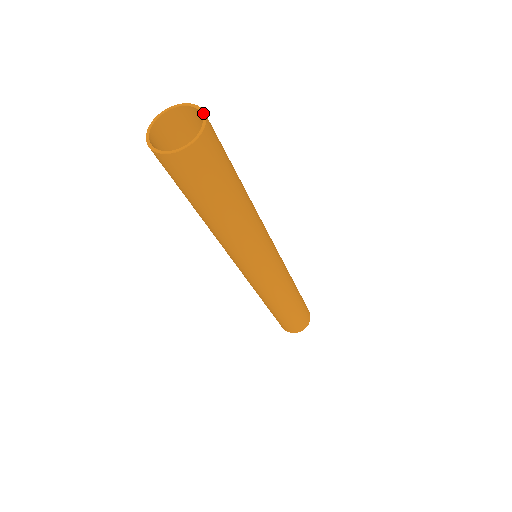
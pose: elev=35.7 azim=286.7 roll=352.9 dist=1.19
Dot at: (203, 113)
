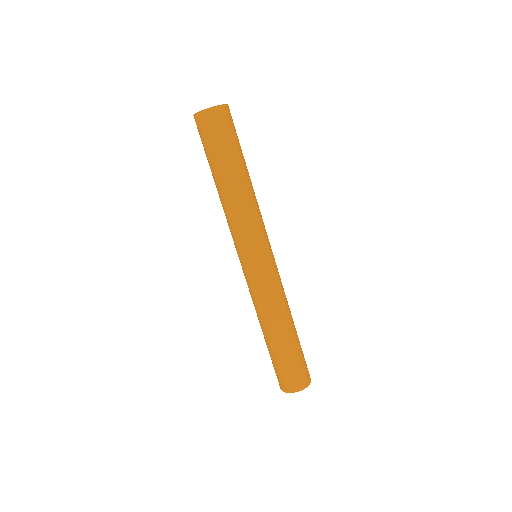
Dot at: occluded
